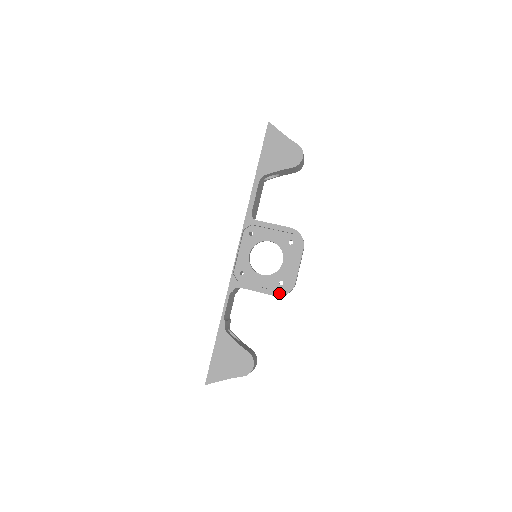
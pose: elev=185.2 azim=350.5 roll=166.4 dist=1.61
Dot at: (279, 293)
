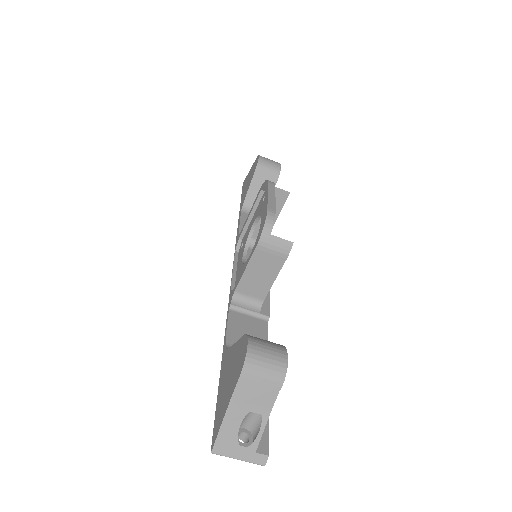
Dot at: (258, 239)
